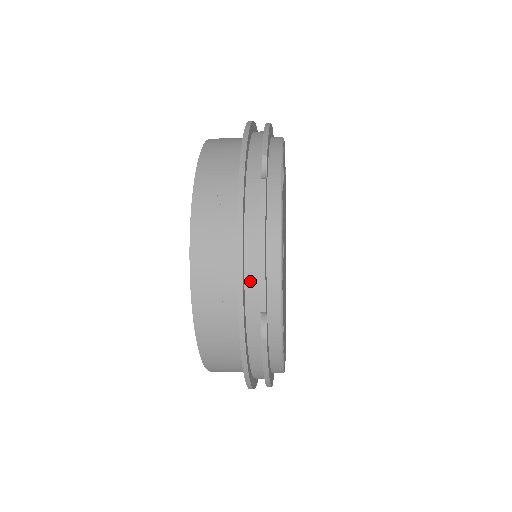
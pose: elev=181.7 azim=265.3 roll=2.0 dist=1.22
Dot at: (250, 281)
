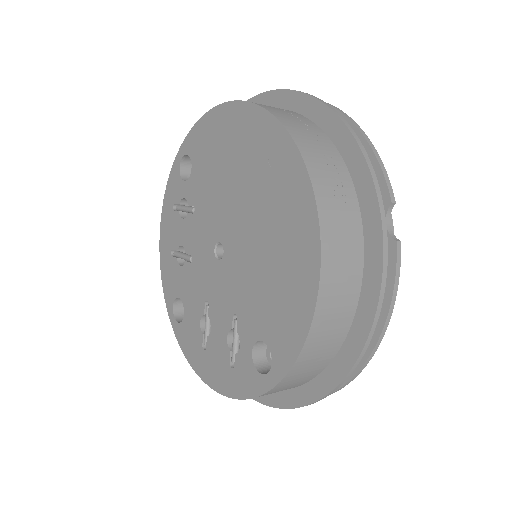
Dot at: occluded
